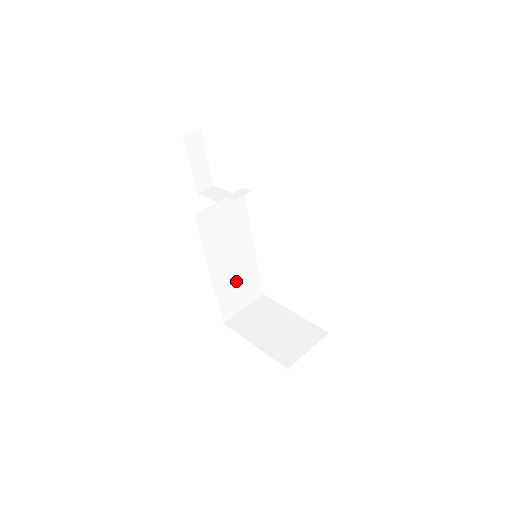
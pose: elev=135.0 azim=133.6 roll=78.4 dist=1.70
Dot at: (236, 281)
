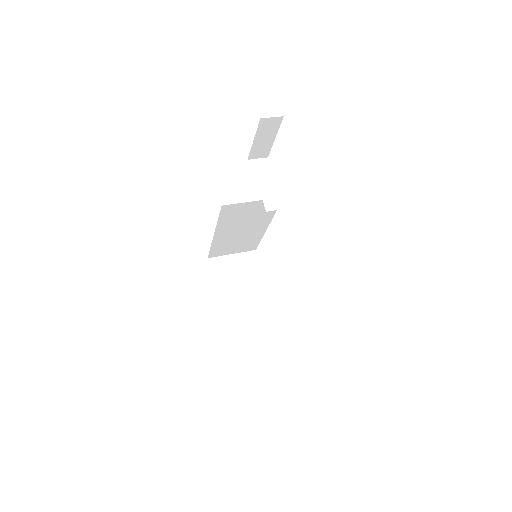
Dot at: (236, 241)
